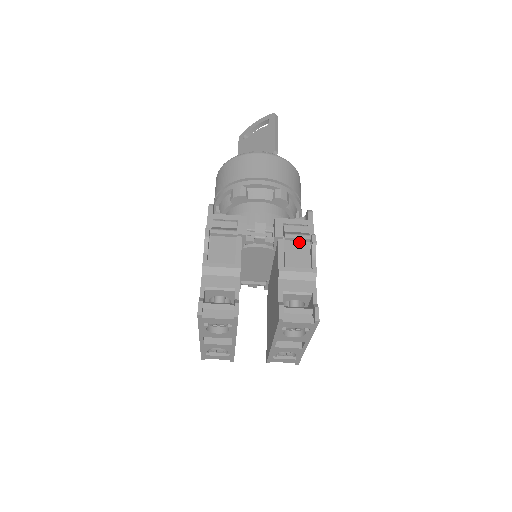
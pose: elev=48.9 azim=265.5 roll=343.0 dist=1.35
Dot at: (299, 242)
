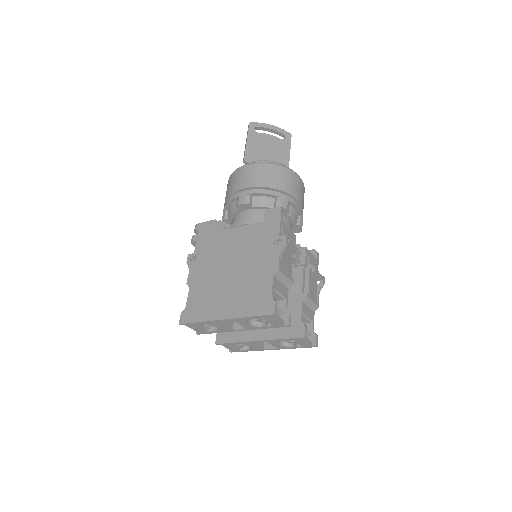
Dot at: (314, 276)
